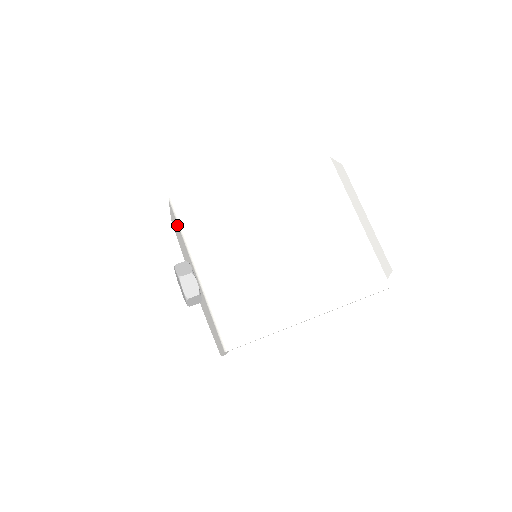
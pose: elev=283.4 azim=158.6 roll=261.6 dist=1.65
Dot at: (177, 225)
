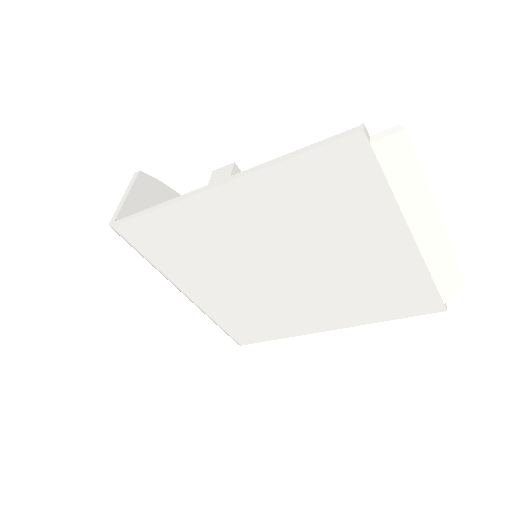
Dot at: occluded
